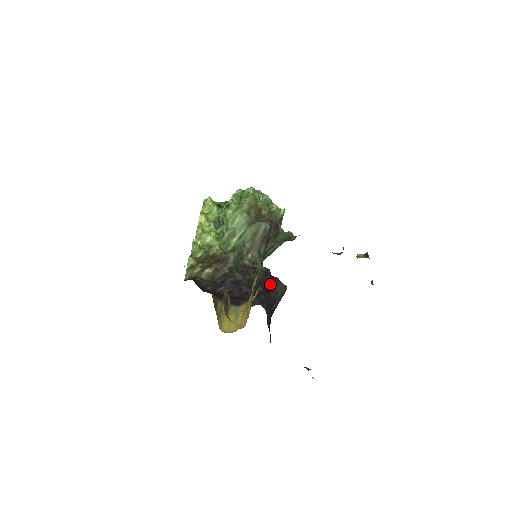
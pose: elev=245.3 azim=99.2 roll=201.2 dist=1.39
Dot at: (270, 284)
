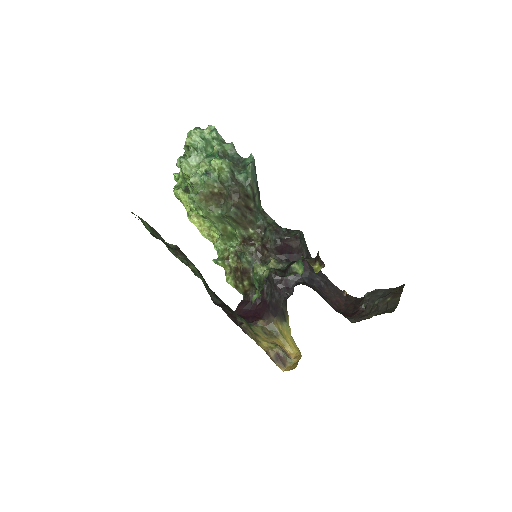
Dot at: (286, 249)
